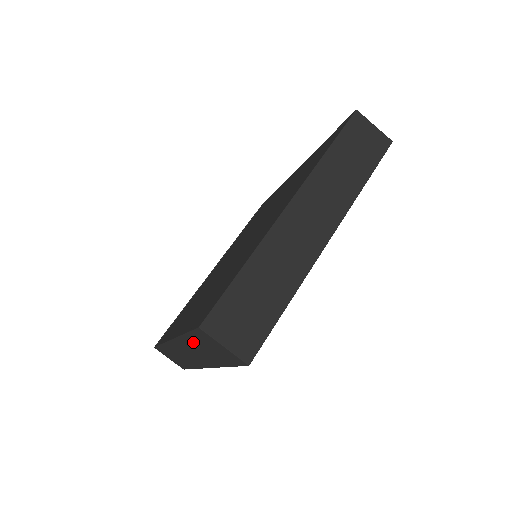
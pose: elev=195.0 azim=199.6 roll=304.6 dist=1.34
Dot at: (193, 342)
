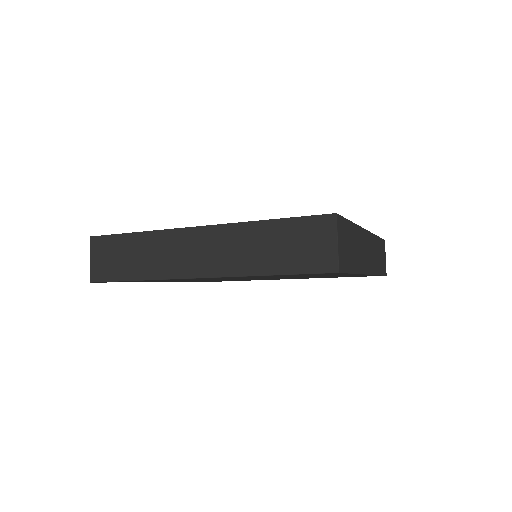
Dot at: (266, 232)
